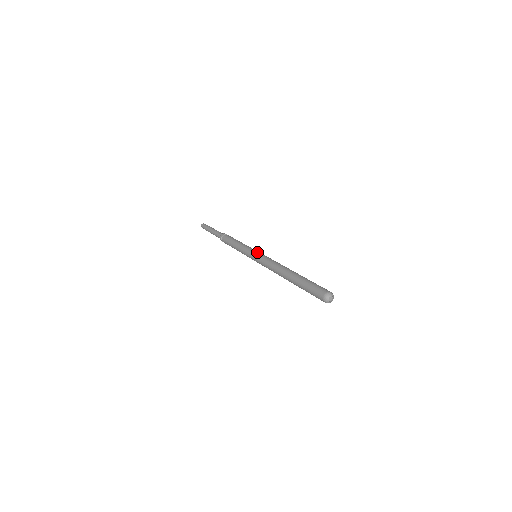
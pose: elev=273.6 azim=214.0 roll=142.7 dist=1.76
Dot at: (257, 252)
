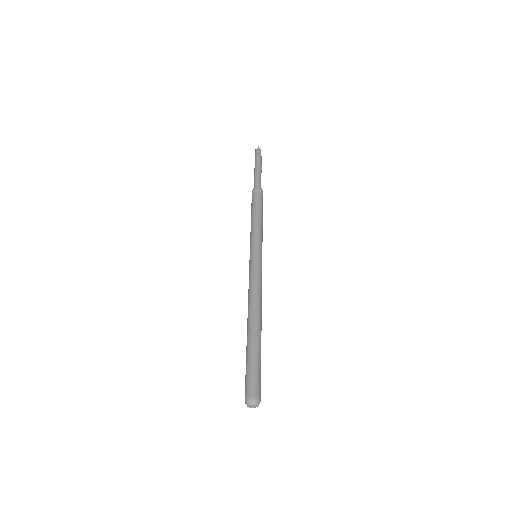
Dot at: (261, 256)
